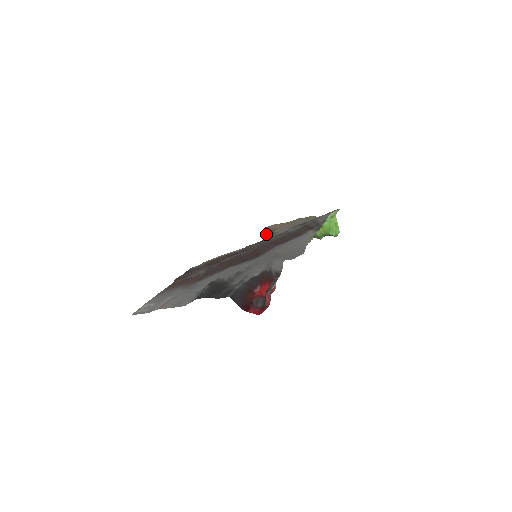
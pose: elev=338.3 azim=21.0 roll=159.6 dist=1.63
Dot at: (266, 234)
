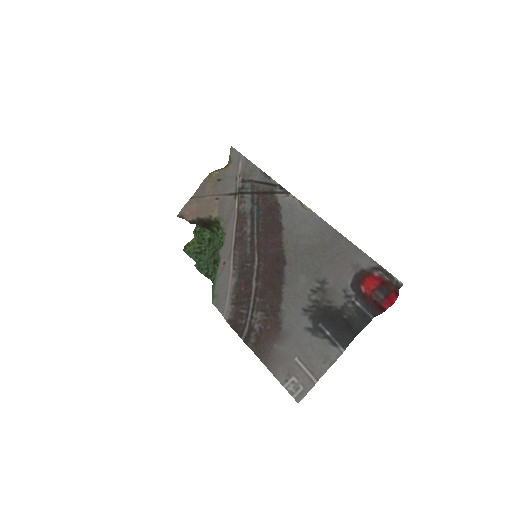
Dot at: (197, 224)
